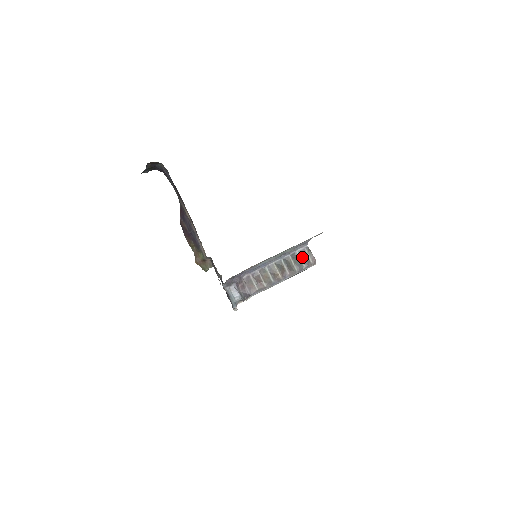
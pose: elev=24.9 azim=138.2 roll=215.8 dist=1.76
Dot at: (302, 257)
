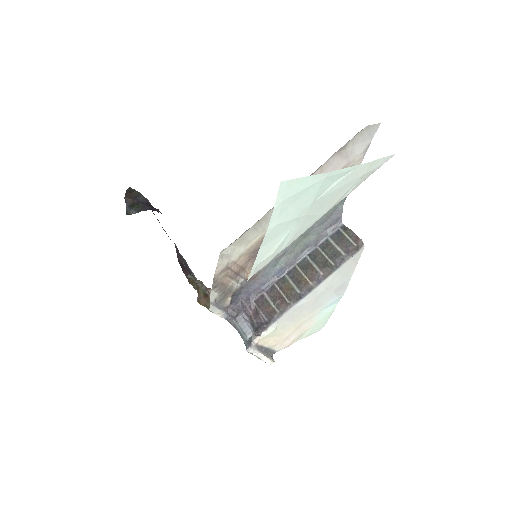
Dot at: (338, 243)
